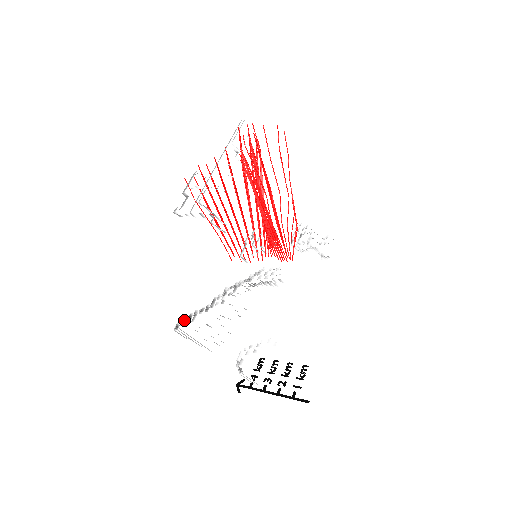
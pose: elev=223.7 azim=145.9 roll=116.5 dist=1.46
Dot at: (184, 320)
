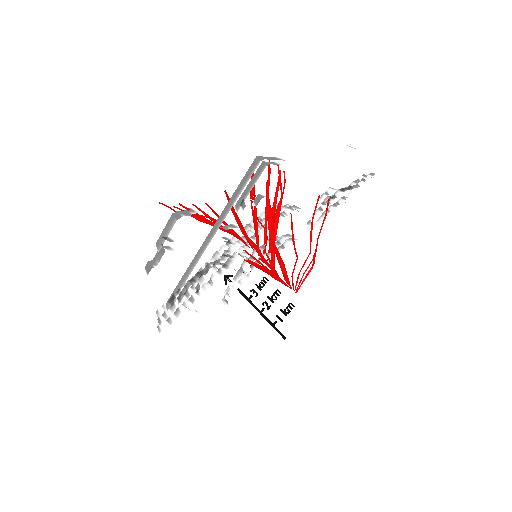
Dot at: (167, 313)
